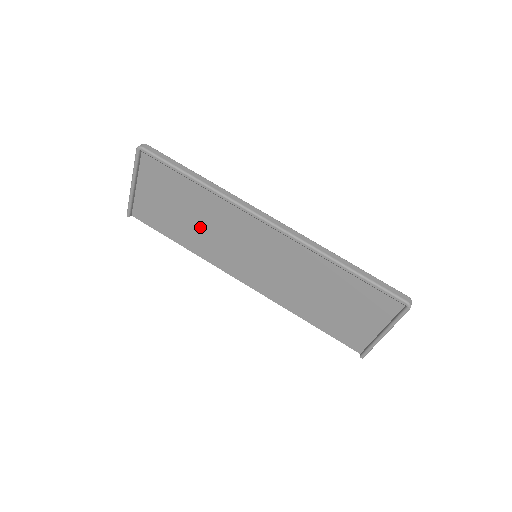
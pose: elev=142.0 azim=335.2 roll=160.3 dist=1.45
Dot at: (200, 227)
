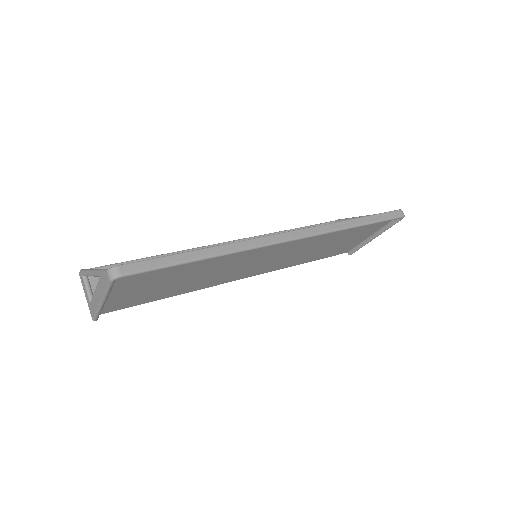
Dot at: (199, 277)
